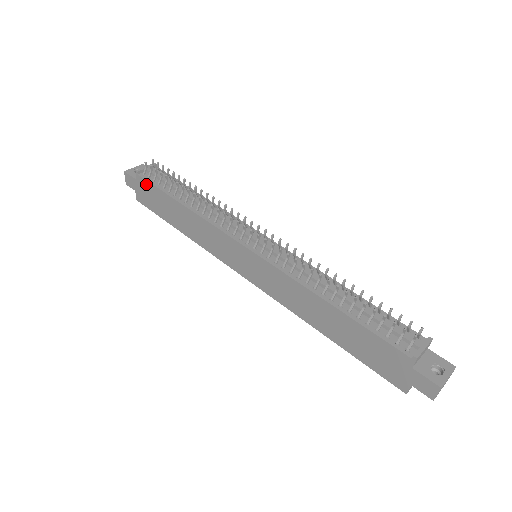
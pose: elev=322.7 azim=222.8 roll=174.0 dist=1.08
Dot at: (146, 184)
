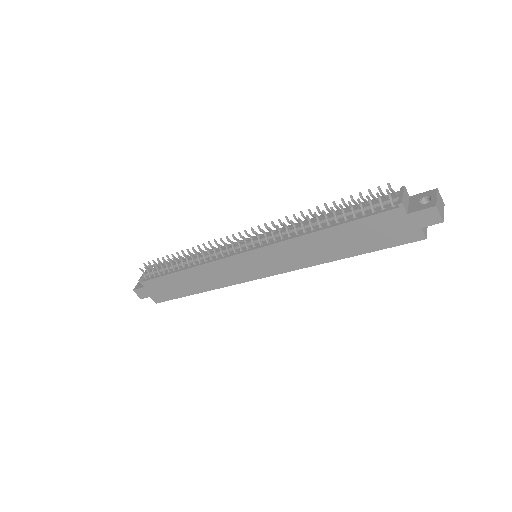
Dot at: (152, 283)
